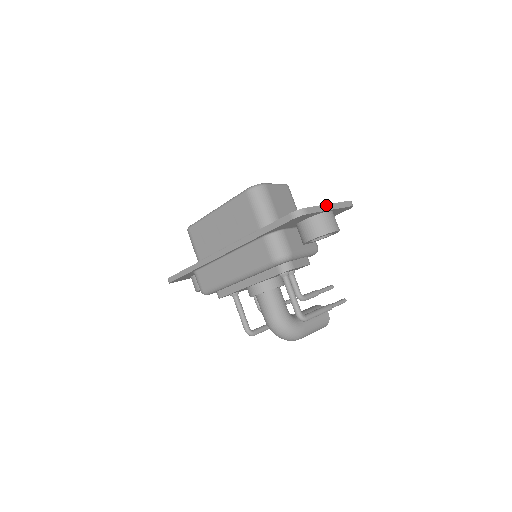
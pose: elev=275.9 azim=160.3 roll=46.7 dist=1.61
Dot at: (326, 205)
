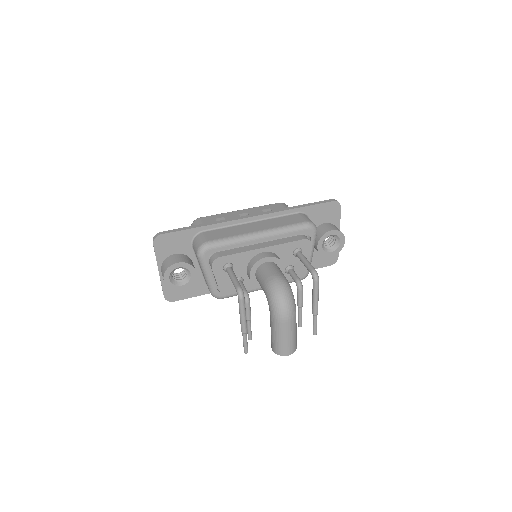
Dot at: (338, 228)
